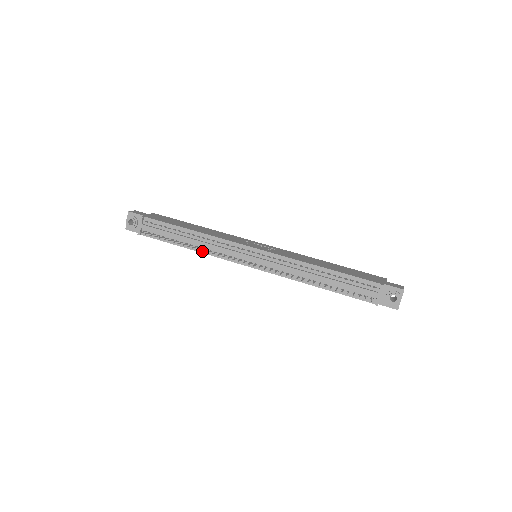
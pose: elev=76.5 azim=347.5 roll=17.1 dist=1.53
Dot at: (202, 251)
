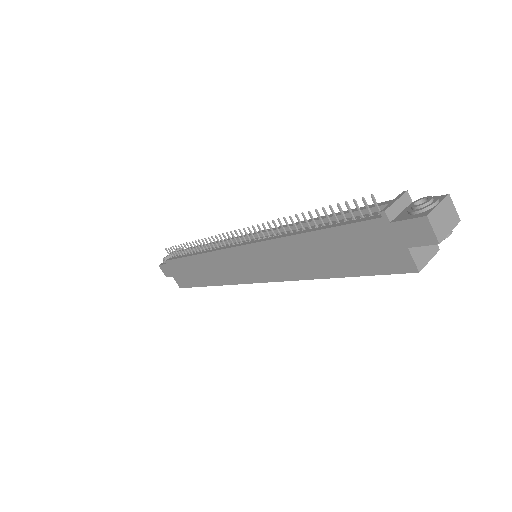
Dot at: (202, 239)
